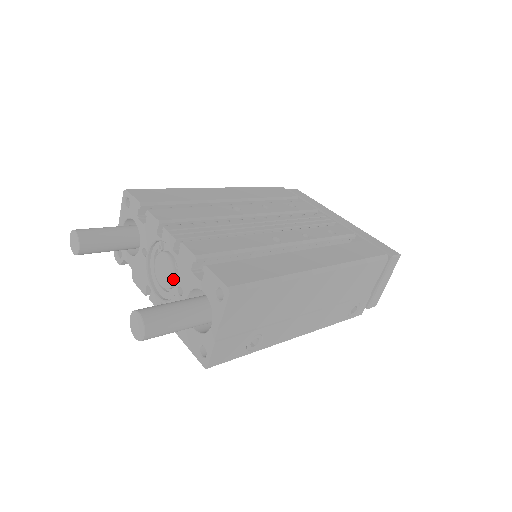
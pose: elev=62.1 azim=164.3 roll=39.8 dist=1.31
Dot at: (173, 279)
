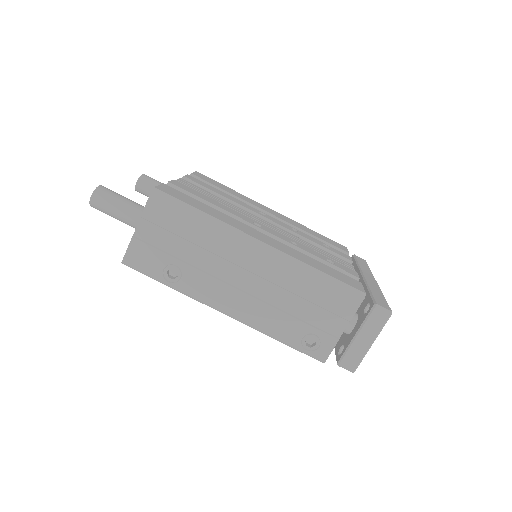
Dot at: occluded
